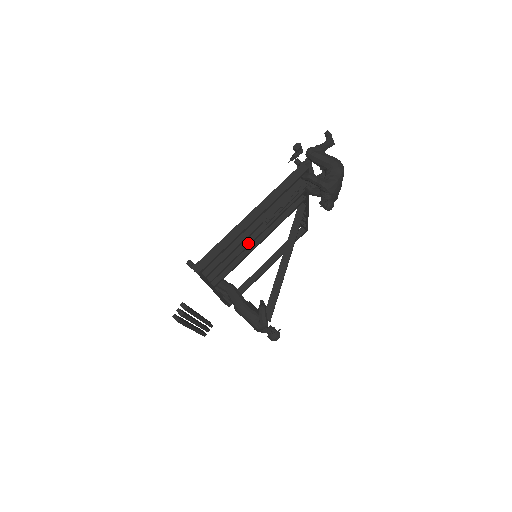
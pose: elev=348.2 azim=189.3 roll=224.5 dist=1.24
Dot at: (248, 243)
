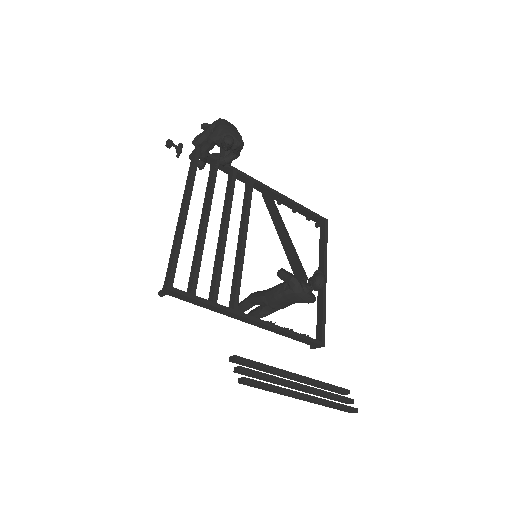
Dot at: (221, 244)
